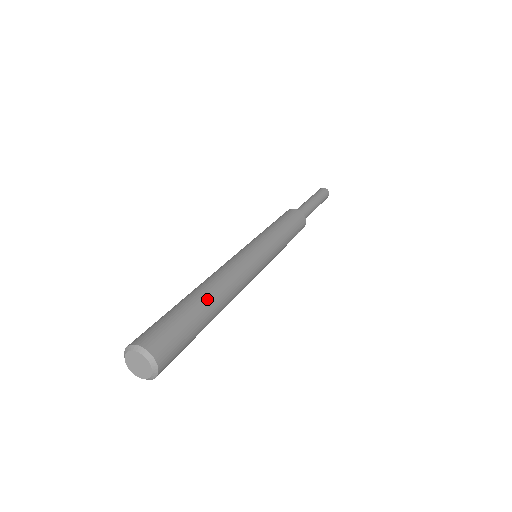
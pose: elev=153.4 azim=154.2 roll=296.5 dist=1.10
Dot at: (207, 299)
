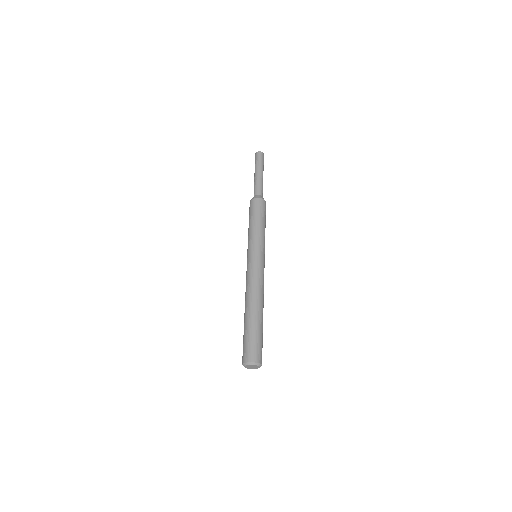
Dot at: occluded
